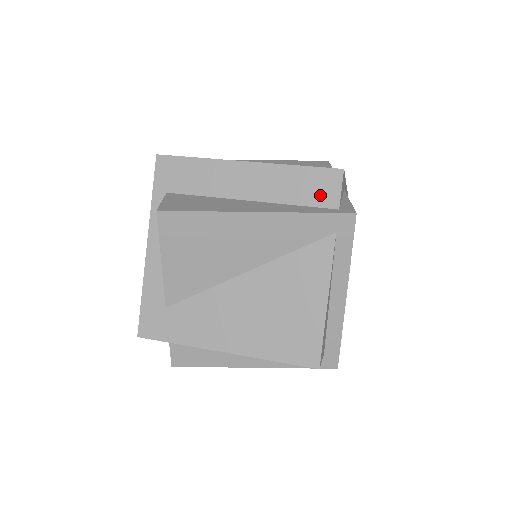
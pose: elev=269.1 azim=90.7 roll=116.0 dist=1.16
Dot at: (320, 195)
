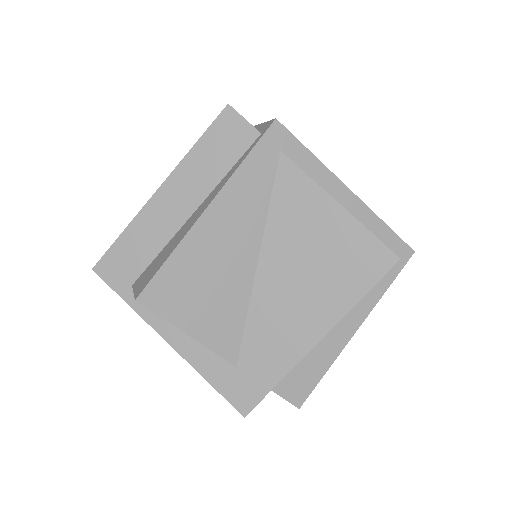
Dot at: (236, 142)
